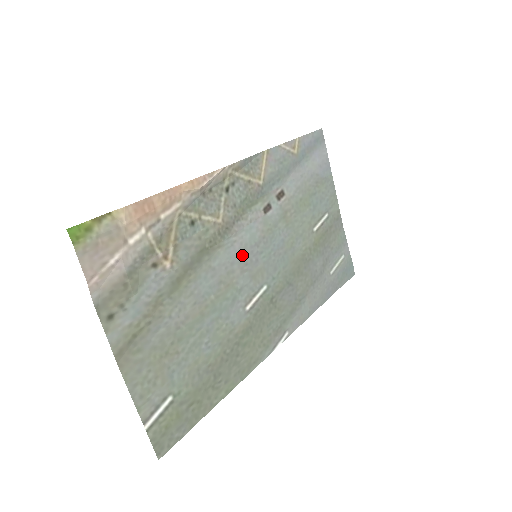
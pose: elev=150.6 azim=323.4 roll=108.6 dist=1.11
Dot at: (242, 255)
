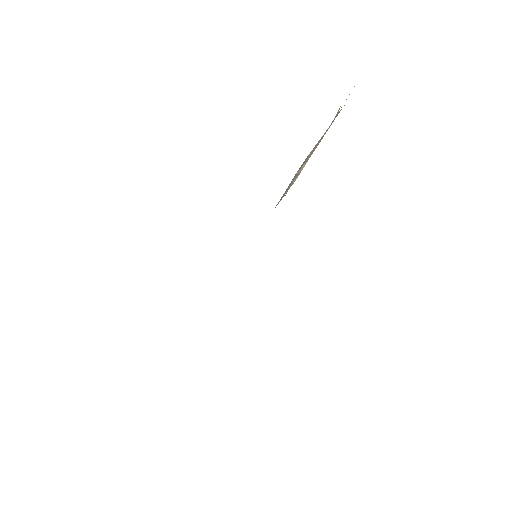
Dot at: occluded
